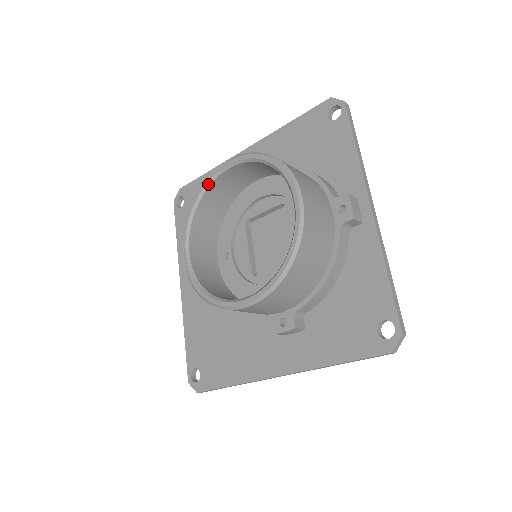
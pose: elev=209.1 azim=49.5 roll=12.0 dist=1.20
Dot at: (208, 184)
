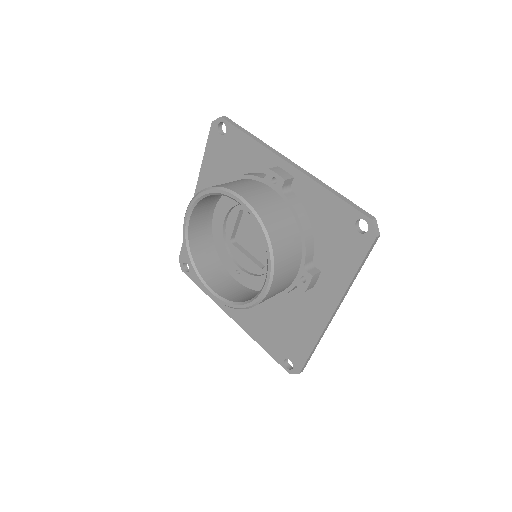
Dot at: (187, 240)
